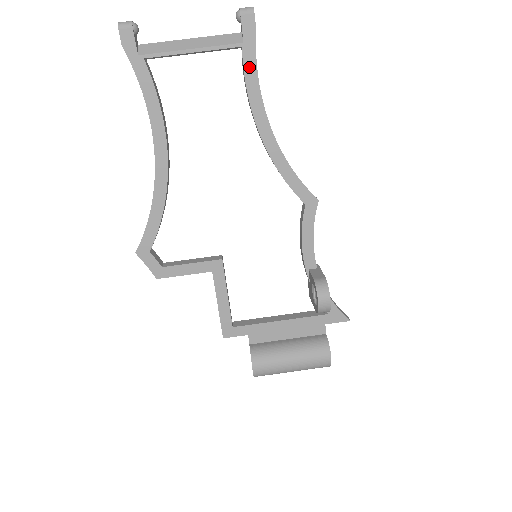
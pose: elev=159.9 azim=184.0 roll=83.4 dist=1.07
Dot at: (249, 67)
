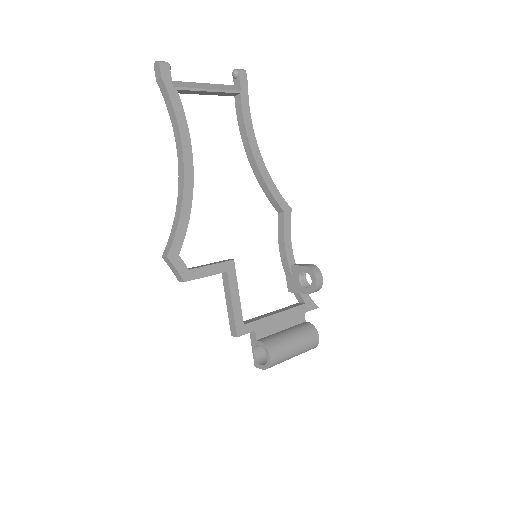
Dot at: (245, 108)
